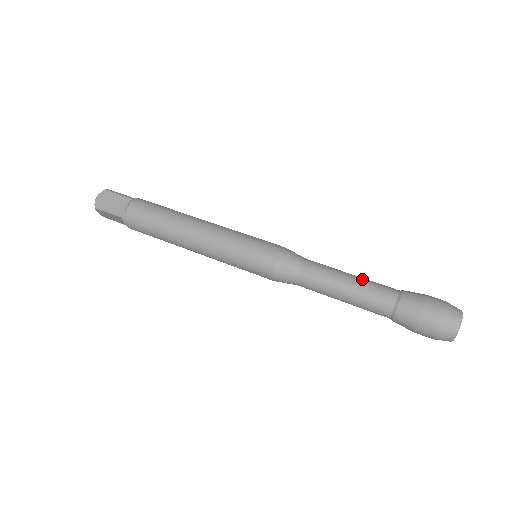
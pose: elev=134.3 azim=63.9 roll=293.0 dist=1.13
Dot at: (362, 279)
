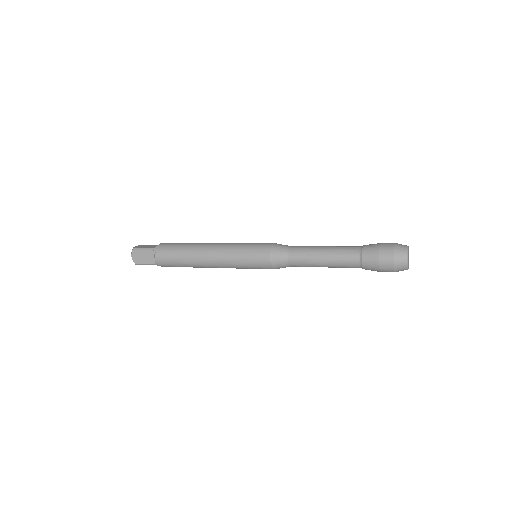
Dot at: occluded
